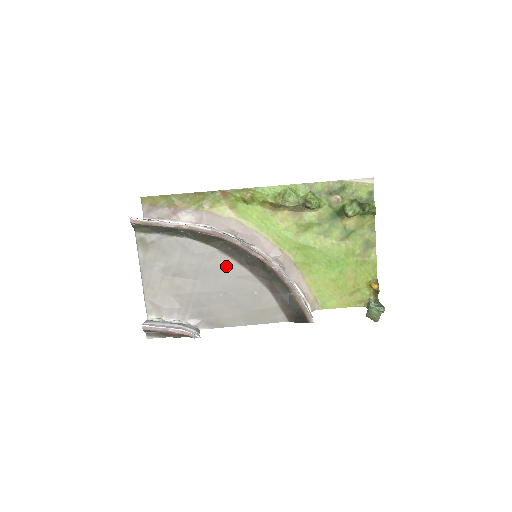
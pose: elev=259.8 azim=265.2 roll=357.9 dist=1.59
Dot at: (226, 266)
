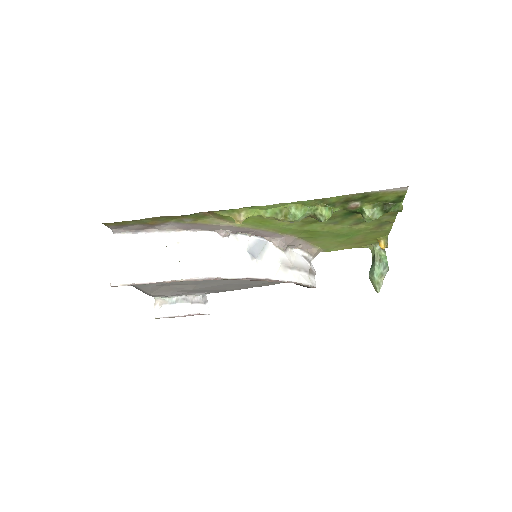
Dot at: occluded
